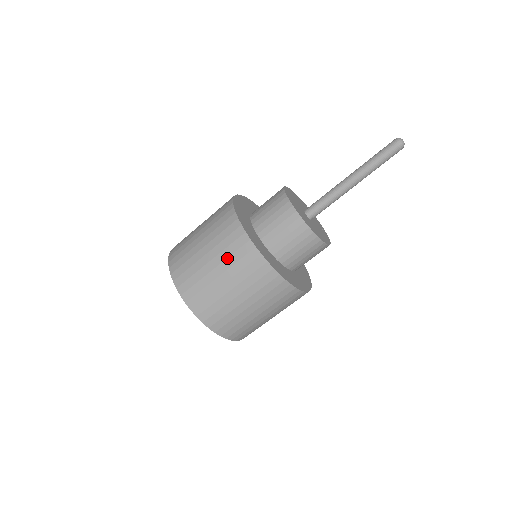
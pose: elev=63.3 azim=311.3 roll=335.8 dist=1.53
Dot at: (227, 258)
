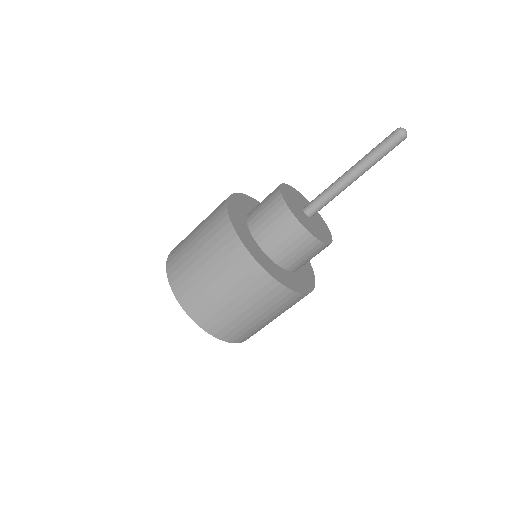
Dot at: (231, 277)
